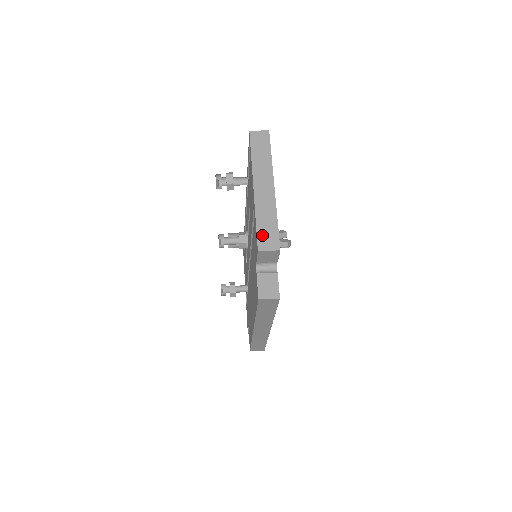
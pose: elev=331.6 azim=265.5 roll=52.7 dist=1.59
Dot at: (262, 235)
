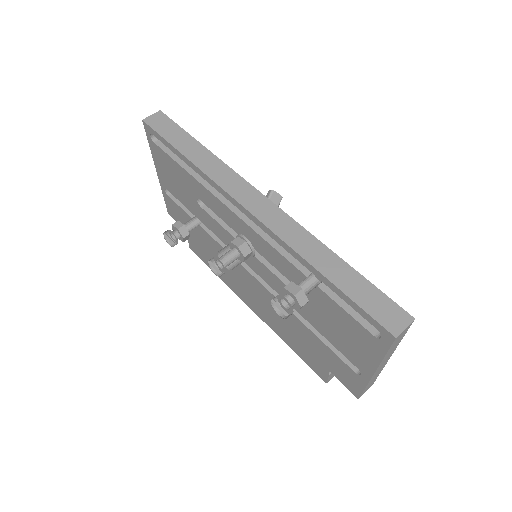
Dot at: occluded
